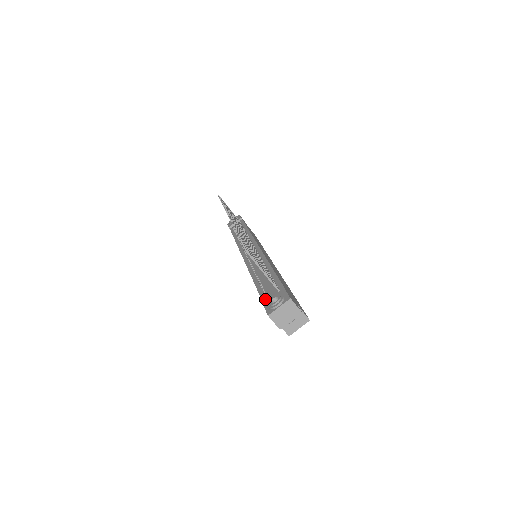
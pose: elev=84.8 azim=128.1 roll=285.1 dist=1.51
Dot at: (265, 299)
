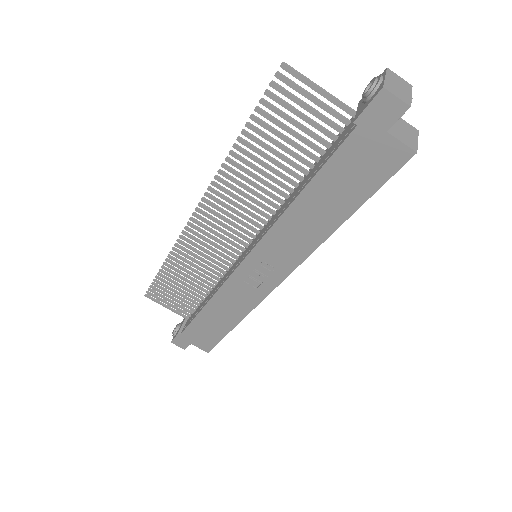
Dot at: (346, 135)
